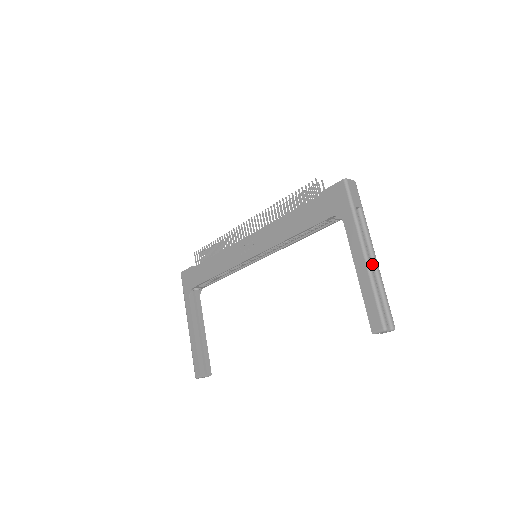
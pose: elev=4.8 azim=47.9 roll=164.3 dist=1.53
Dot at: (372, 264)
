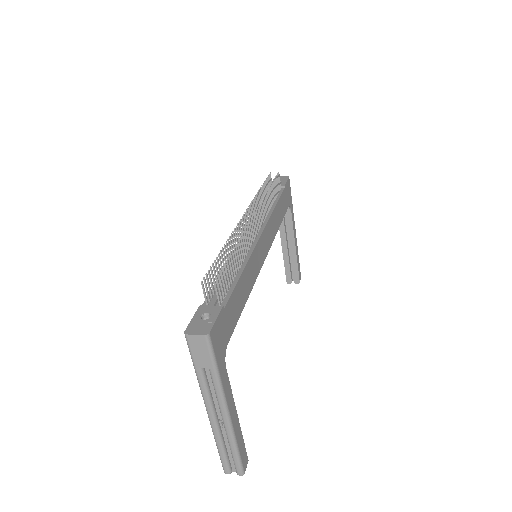
Dot at: (223, 421)
